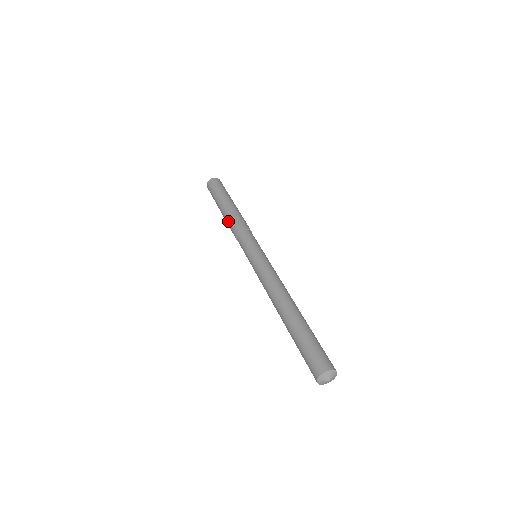
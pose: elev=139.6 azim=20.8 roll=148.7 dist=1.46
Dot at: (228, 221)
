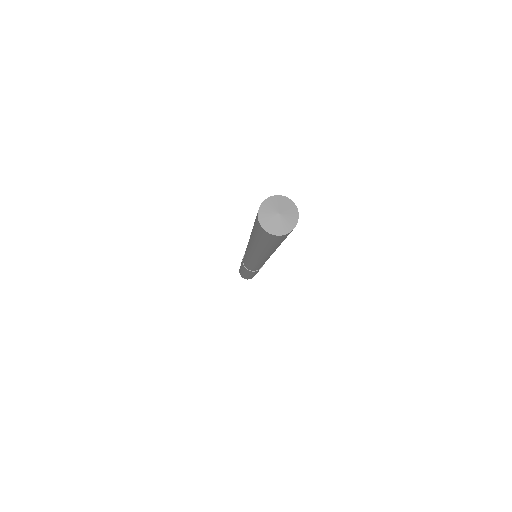
Dot at: occluded
